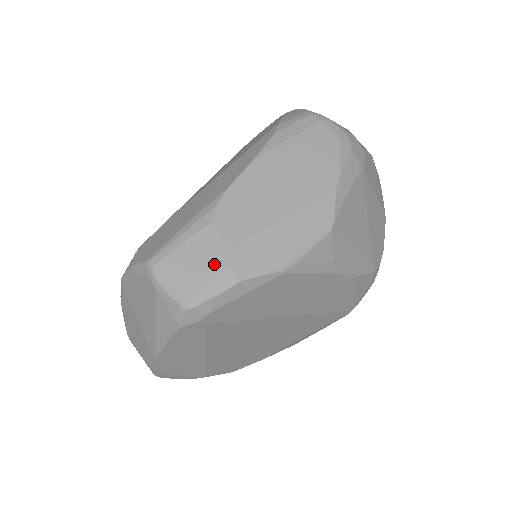
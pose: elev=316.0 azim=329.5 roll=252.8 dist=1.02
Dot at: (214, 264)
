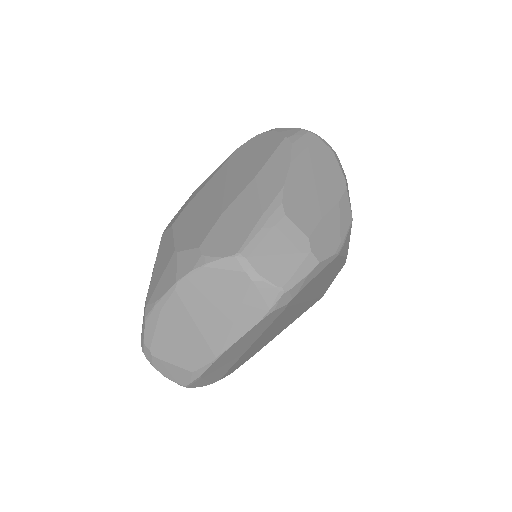
Dot at: (298, 250)
